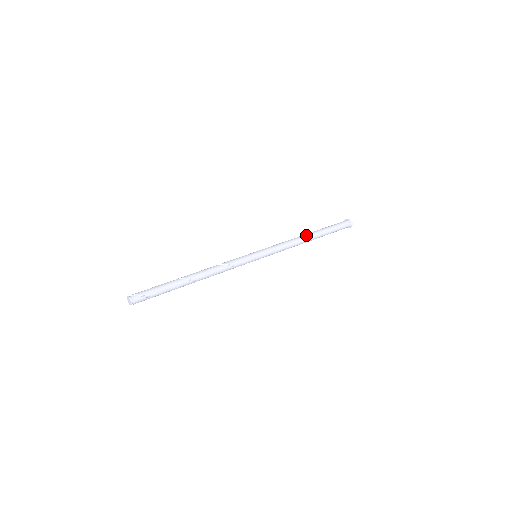
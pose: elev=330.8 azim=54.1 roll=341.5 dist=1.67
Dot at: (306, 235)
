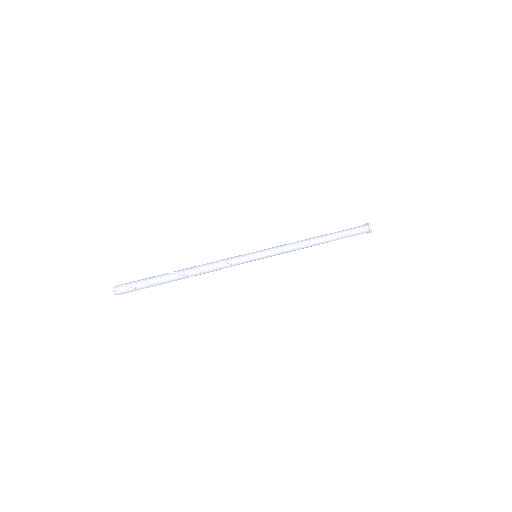
Dot at: (315, 237)
